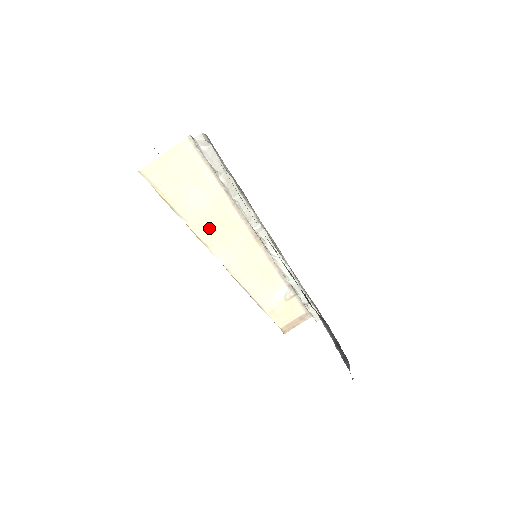
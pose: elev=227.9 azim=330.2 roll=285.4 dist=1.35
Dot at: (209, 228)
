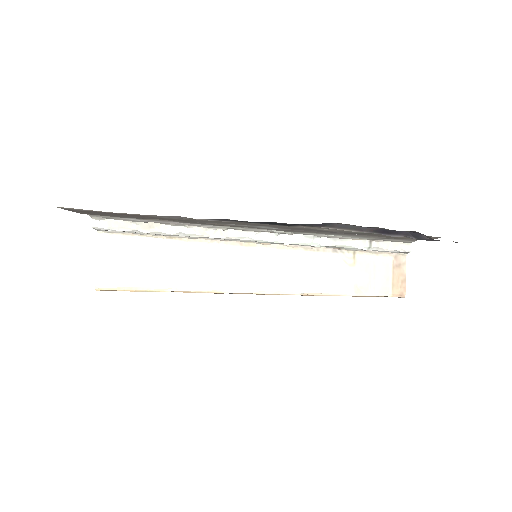
Dot at: (195, 276)
